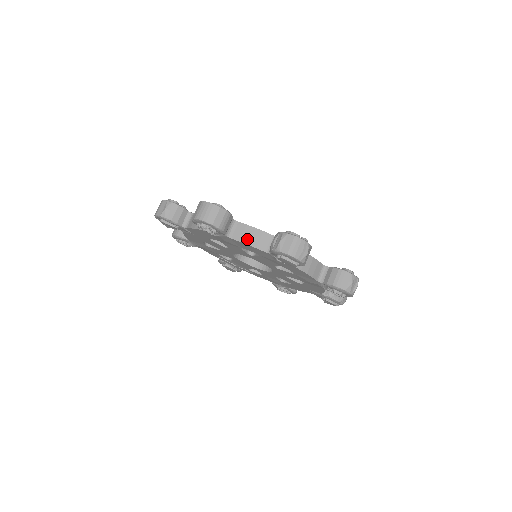
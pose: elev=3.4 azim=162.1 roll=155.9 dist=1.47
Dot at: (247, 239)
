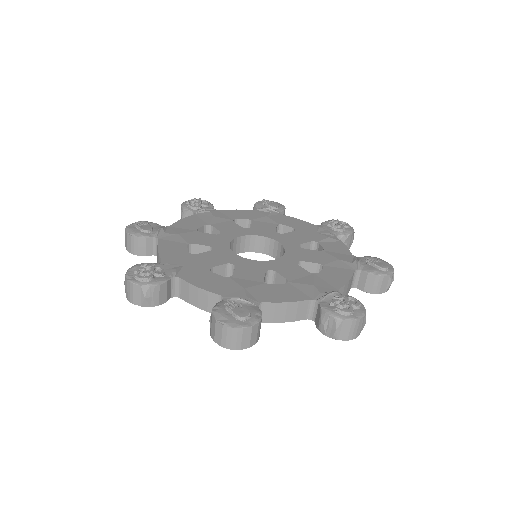
Dot at: (281, 317)
